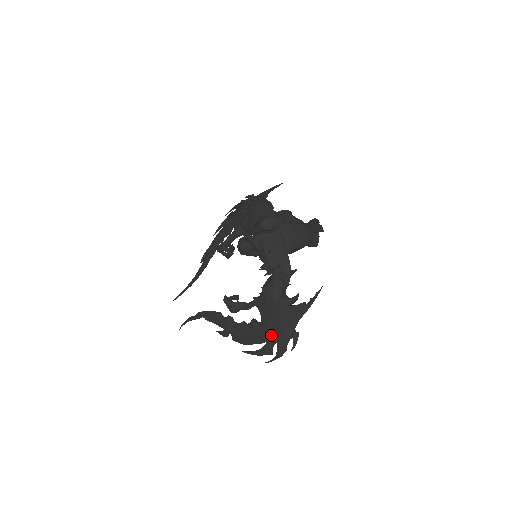
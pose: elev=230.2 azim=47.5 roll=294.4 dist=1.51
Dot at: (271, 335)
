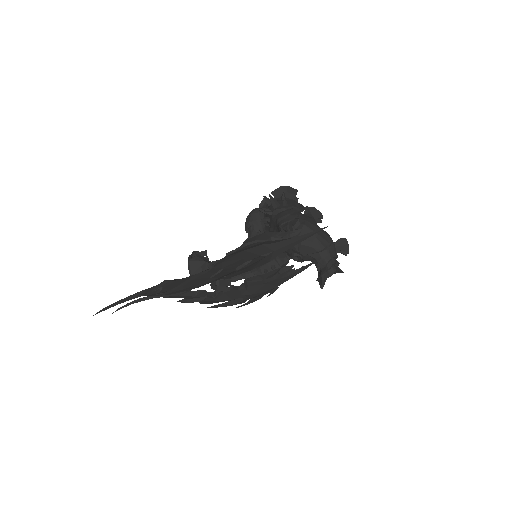
Dot at: (224, 261)
